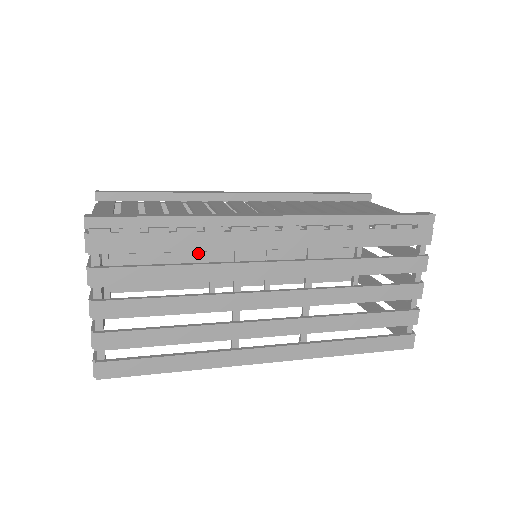
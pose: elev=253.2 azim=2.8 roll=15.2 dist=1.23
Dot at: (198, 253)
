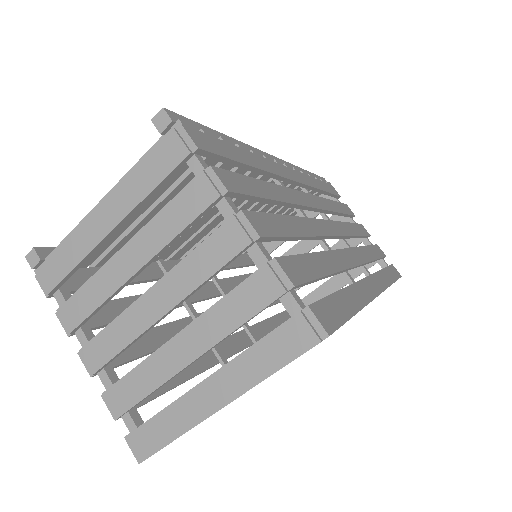
Dot at: (182, 321)
